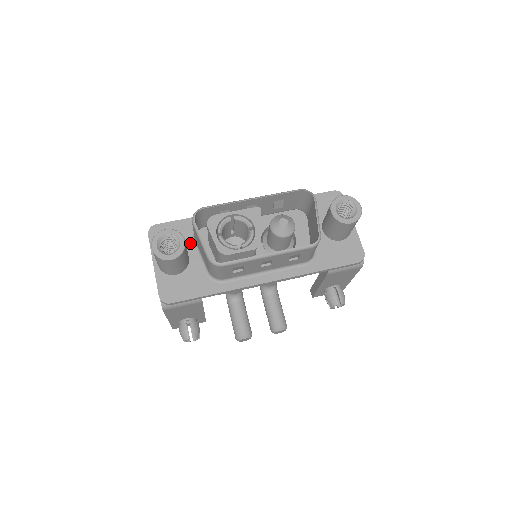
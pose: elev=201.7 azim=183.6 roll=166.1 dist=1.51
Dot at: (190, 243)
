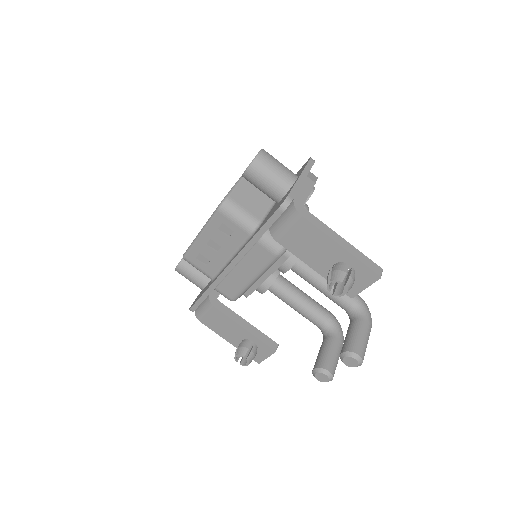
Dot at: occluded
